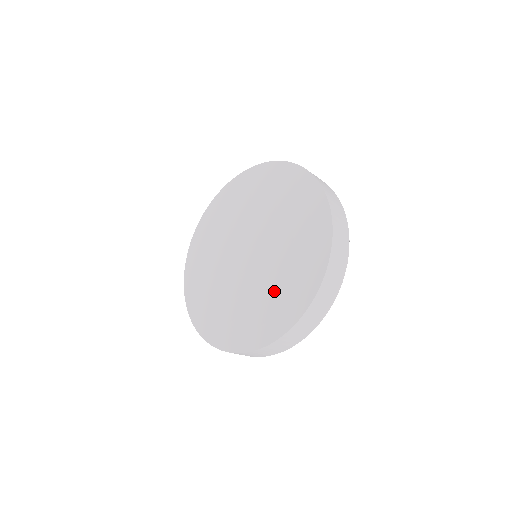
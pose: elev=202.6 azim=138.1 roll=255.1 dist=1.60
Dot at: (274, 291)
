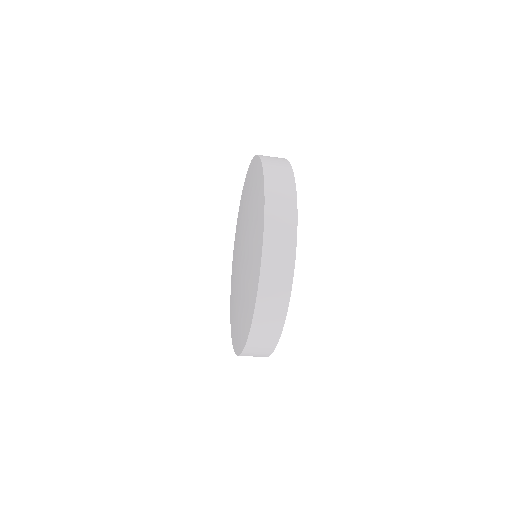
Dot at: (249, 272)
